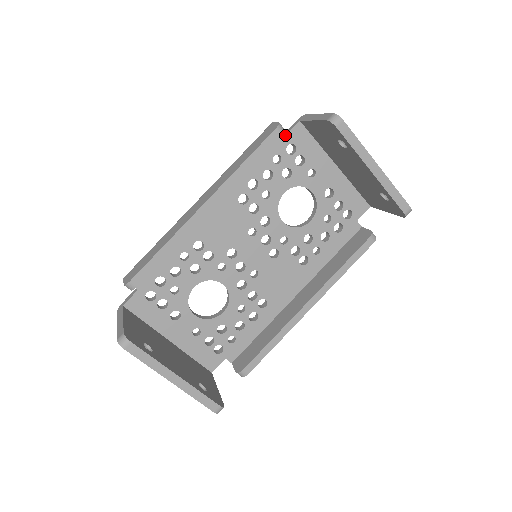
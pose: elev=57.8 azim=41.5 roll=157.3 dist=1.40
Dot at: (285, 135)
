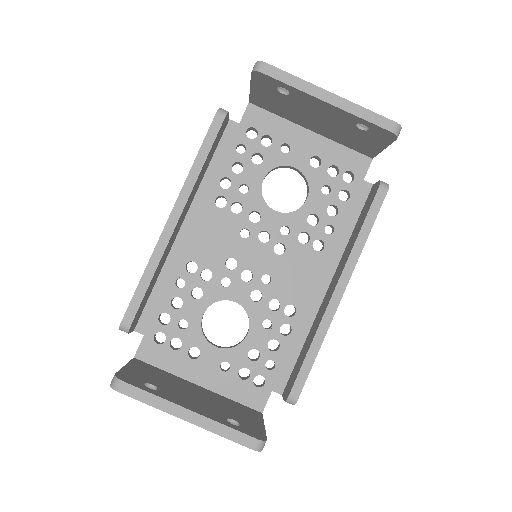
Dot at: occluded
